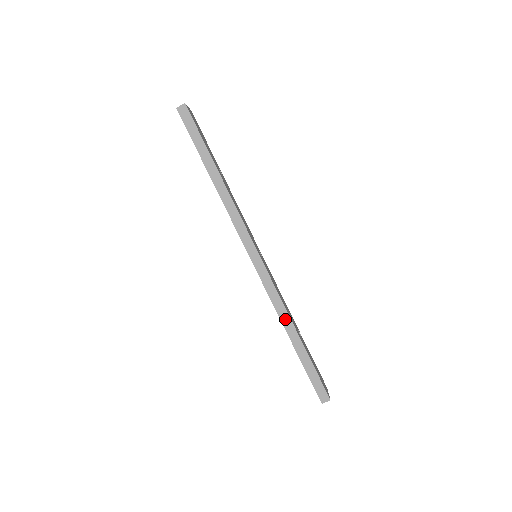
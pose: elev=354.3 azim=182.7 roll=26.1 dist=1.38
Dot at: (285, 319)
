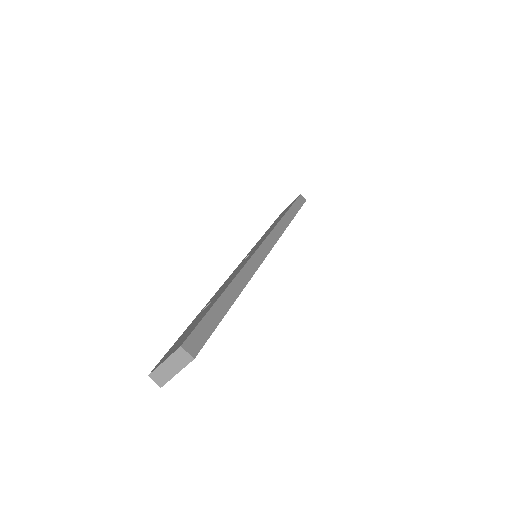
Dot at: (243, 277)
